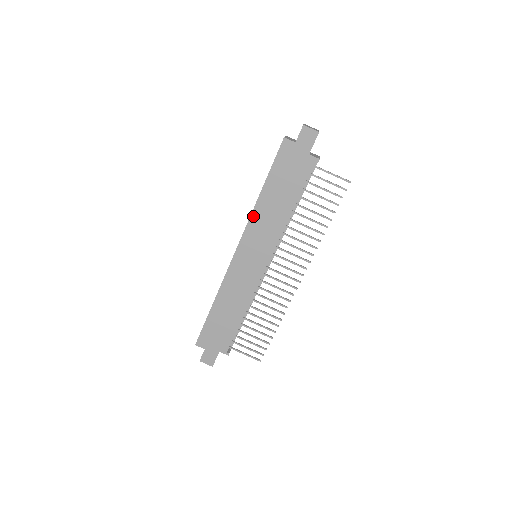
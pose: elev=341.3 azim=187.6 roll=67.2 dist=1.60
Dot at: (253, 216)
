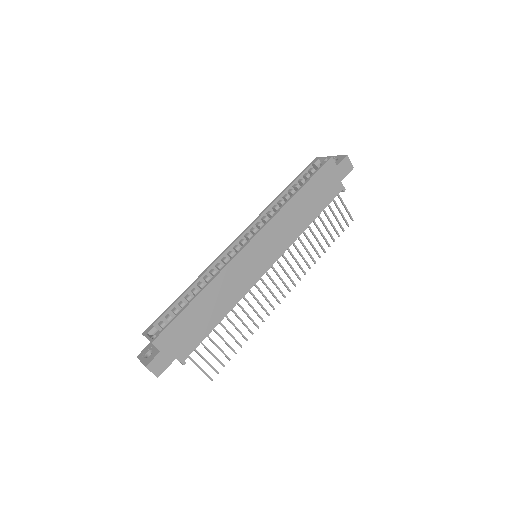
Dot at: (280, 213)
